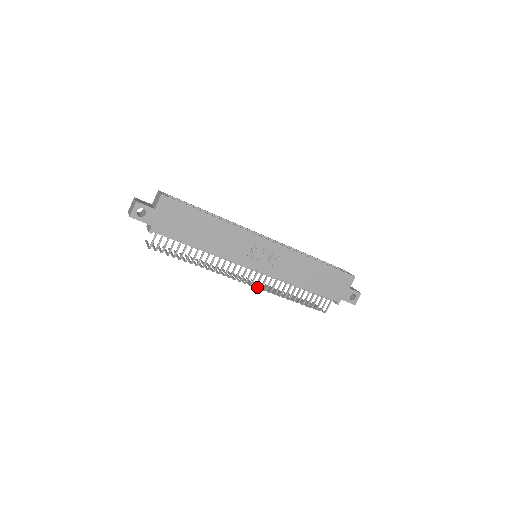
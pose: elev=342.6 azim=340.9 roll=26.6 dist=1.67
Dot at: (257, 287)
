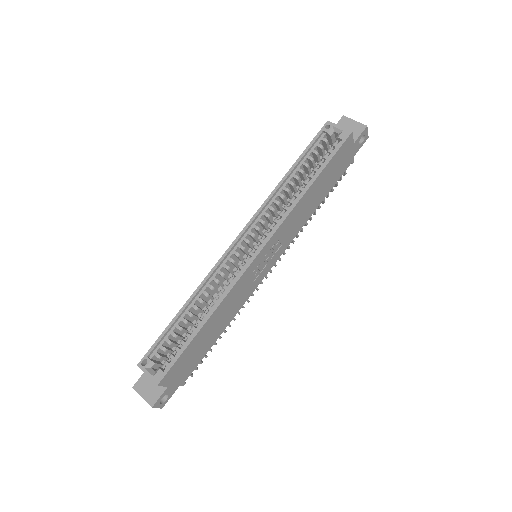
Dot at: occluded
